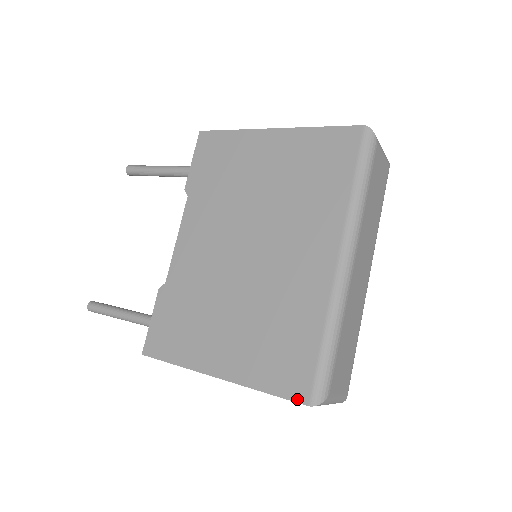
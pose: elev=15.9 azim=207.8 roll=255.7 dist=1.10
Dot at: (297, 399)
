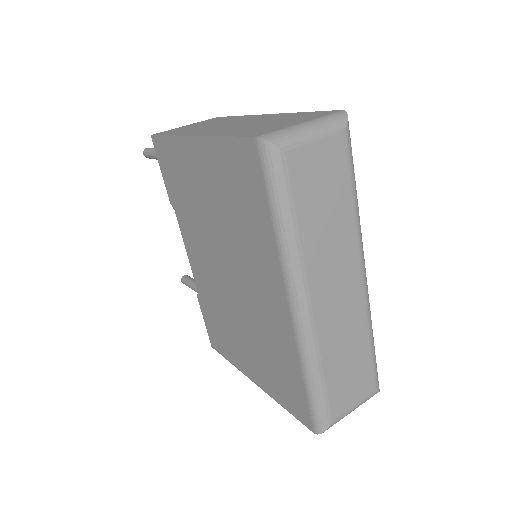
Dot at: (305, 424)
